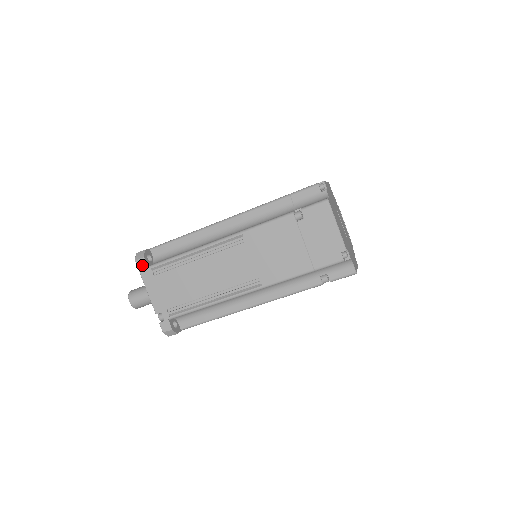
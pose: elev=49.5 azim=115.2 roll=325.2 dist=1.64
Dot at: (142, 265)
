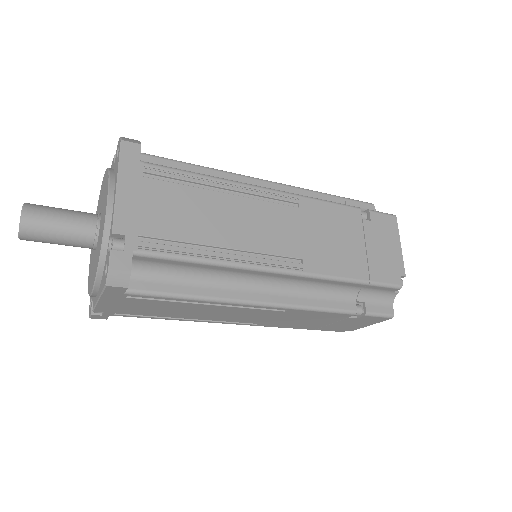
Dot at: (131, 152)
